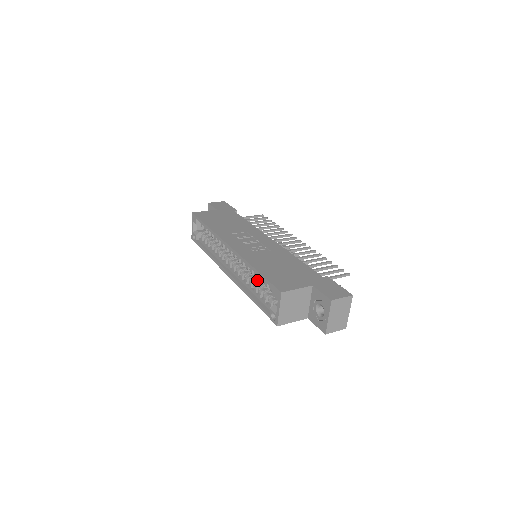
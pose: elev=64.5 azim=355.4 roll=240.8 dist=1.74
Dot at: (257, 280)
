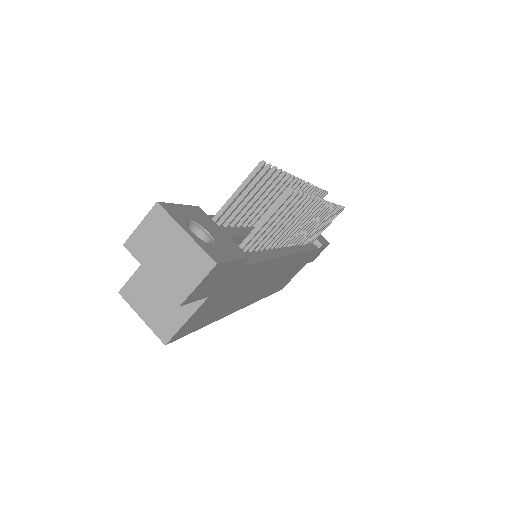
Dot at: occluded
